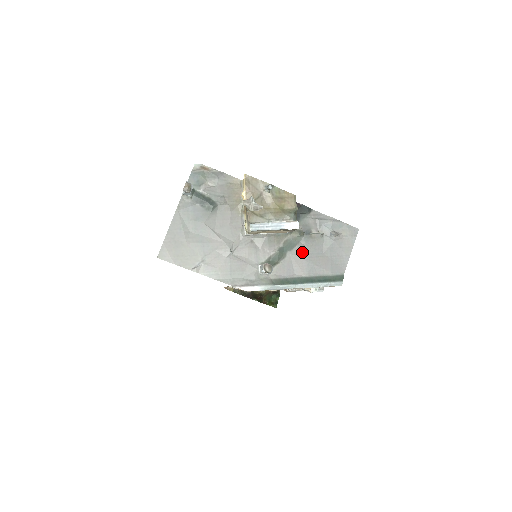
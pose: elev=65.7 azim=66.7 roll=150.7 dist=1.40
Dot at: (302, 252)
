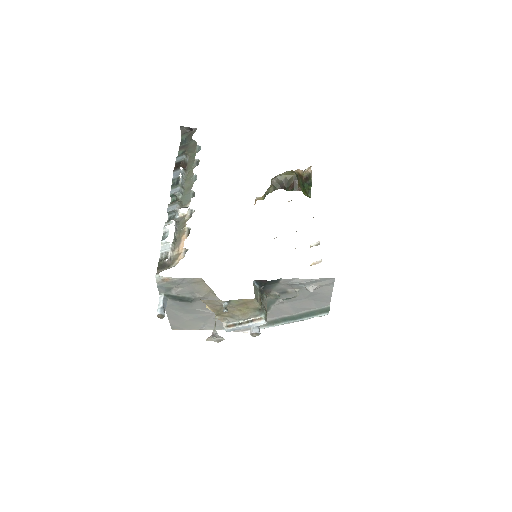
Dot at: (284, 303)
